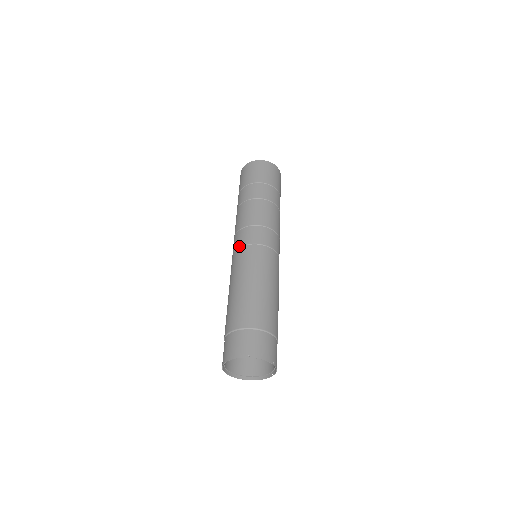
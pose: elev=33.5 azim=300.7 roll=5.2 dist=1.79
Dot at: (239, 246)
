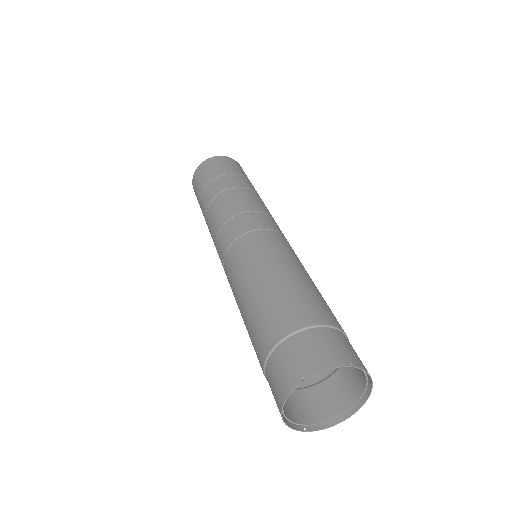
Dot at: (223, 257)
